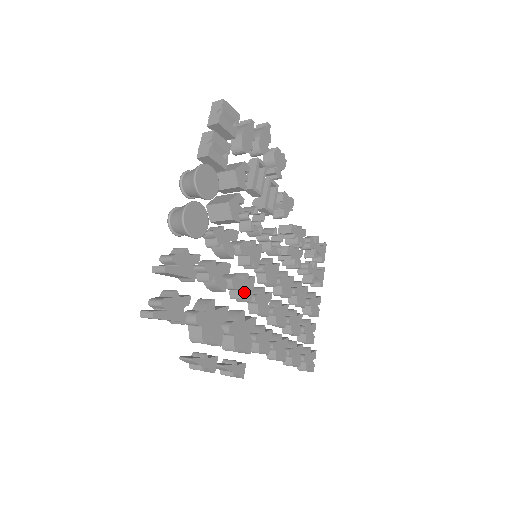
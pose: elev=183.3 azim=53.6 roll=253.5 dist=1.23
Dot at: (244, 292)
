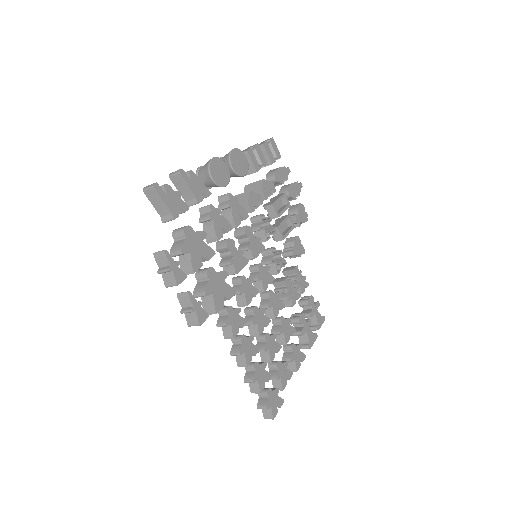
Dot at: (234, 260)
